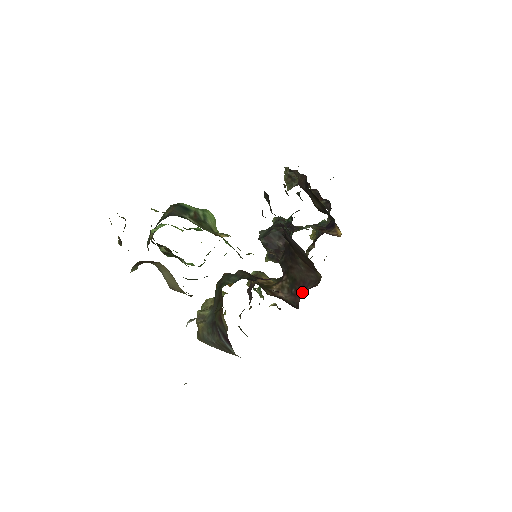
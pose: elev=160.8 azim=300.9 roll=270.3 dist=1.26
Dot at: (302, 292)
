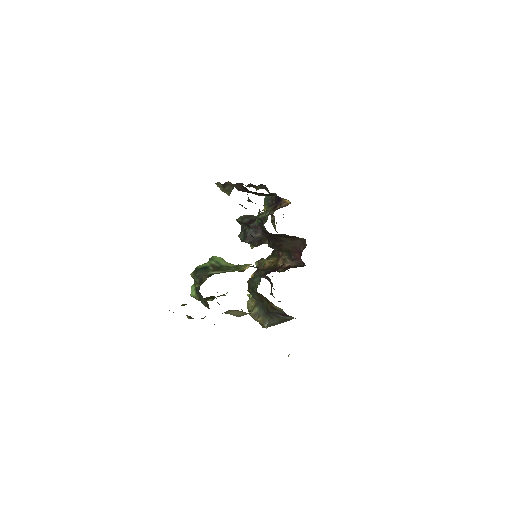
Dot at: (300, 255)
